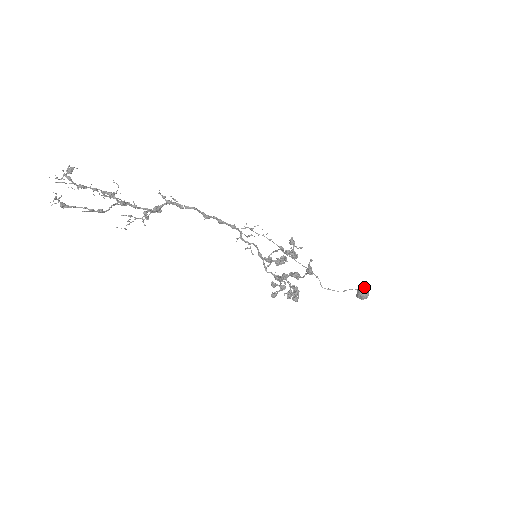
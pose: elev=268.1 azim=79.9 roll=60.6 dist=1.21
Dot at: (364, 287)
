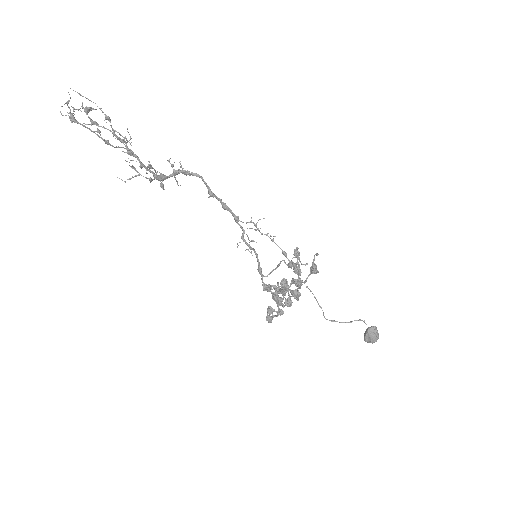
Dot at: occluded
